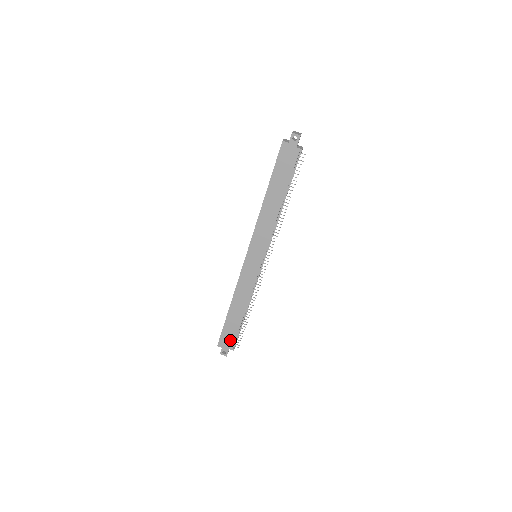
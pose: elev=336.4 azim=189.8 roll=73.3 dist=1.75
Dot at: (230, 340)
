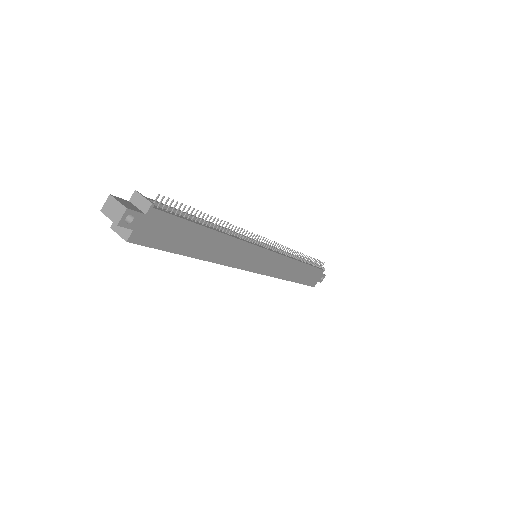
Dot at: (316, 275)
